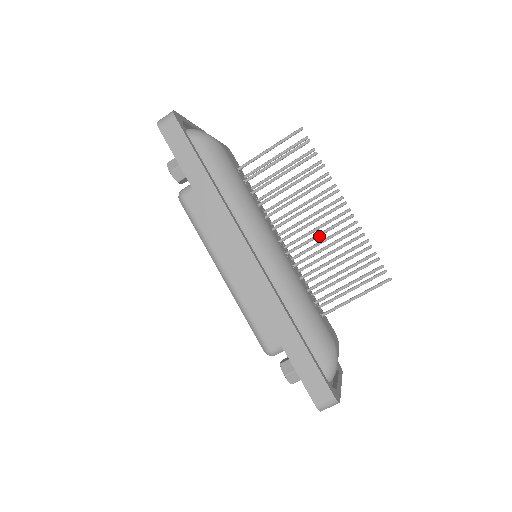
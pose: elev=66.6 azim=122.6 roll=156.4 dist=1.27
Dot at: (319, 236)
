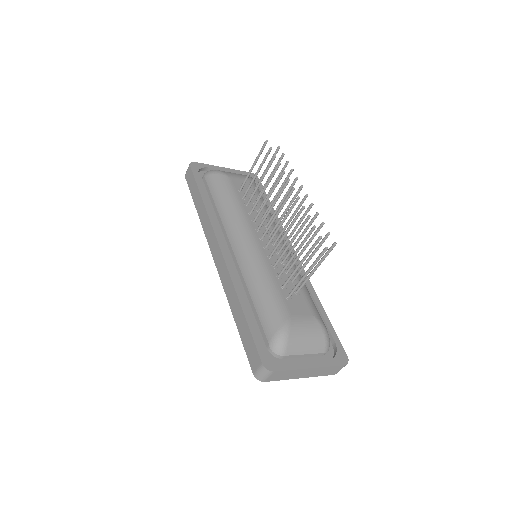
Dot at: (281, 225)
